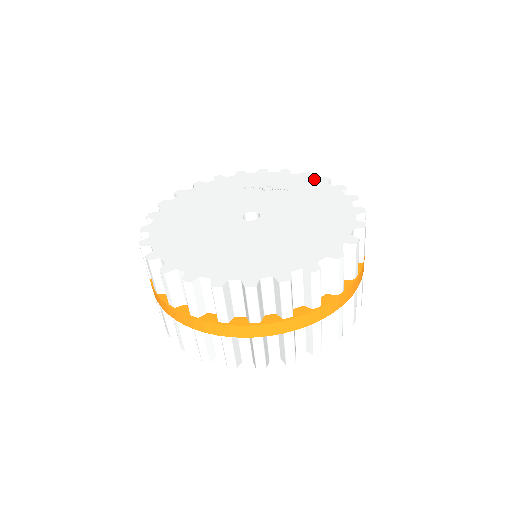
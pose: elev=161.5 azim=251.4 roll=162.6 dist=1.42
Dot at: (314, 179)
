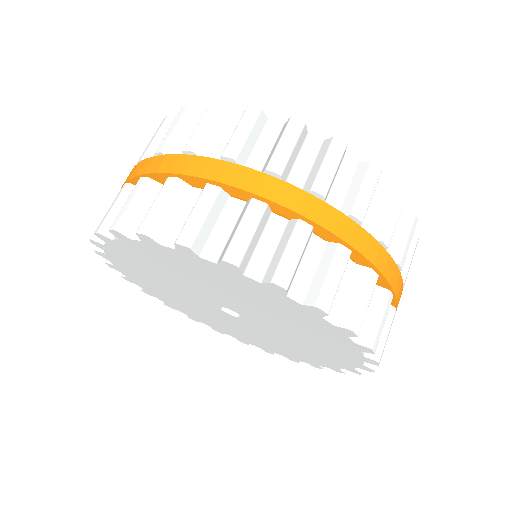
Dot at: occluded
